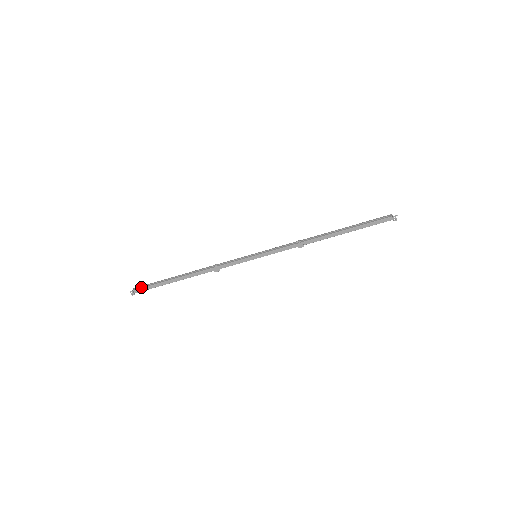
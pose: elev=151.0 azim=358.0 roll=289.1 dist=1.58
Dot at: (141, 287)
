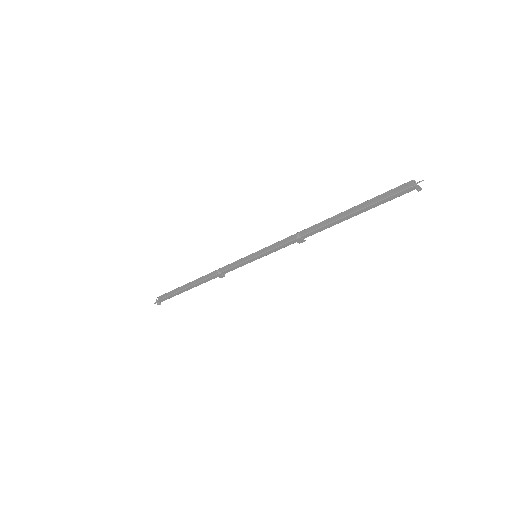
Dot at: (162, 297)
